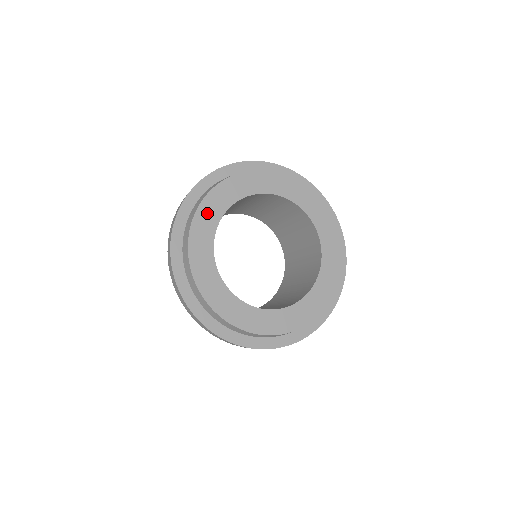
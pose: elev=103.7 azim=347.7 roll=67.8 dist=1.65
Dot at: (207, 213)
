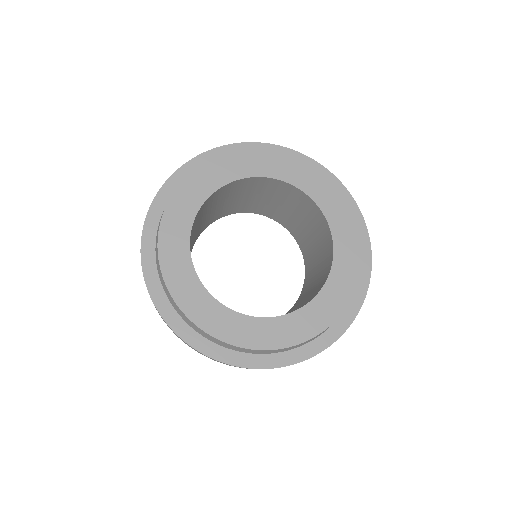
Dot at: (209, 175)
